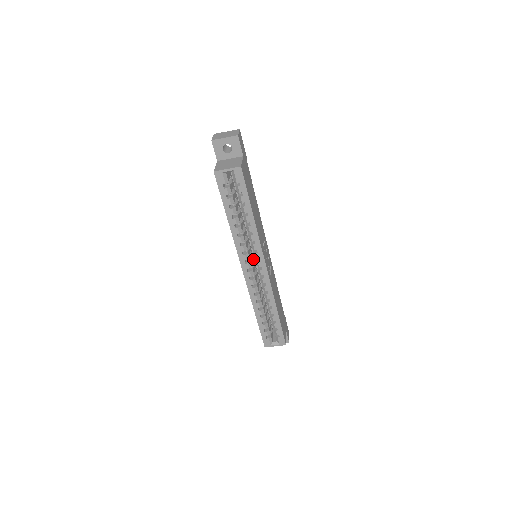
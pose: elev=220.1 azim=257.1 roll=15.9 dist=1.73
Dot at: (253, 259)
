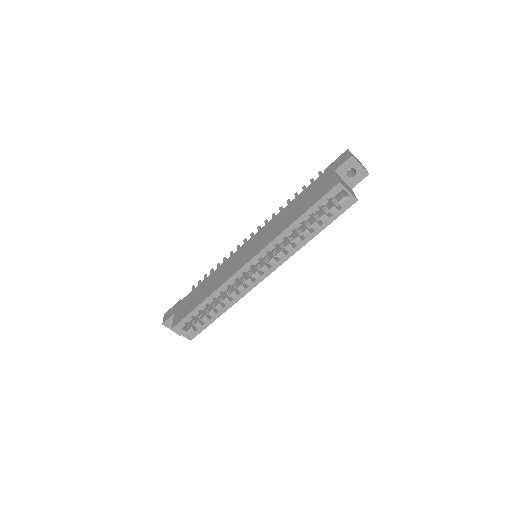
Dot at: occluded
